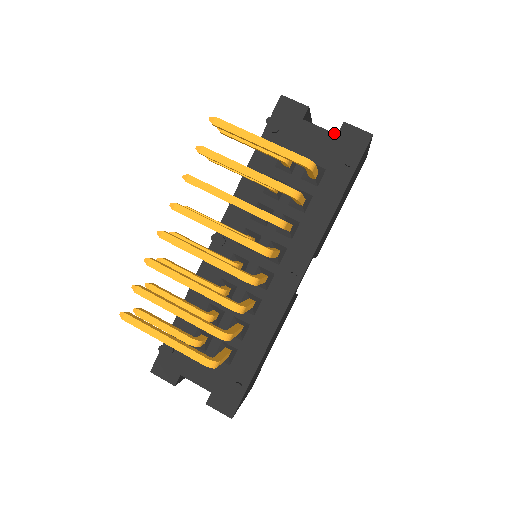
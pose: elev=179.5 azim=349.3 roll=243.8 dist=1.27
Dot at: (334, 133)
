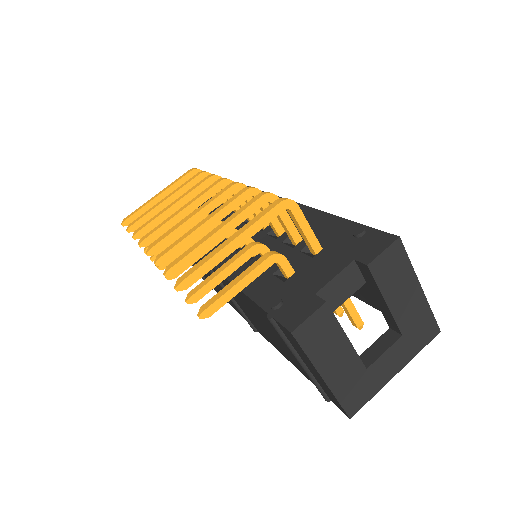
Dot at: occluded
